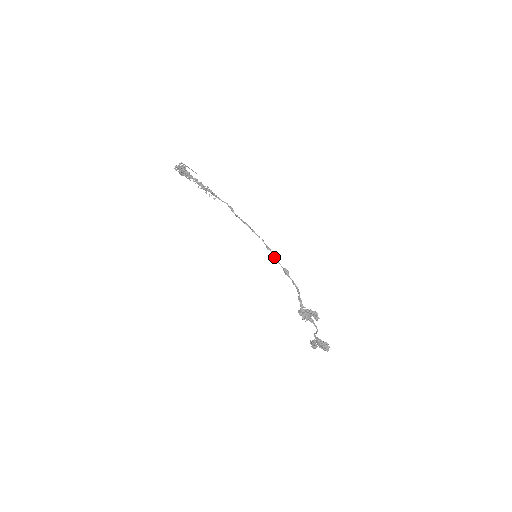
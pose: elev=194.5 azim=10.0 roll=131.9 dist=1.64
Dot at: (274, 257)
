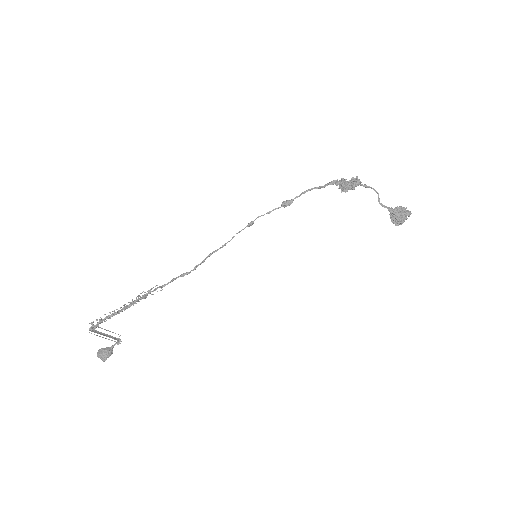
Dot at: (263, 215)
